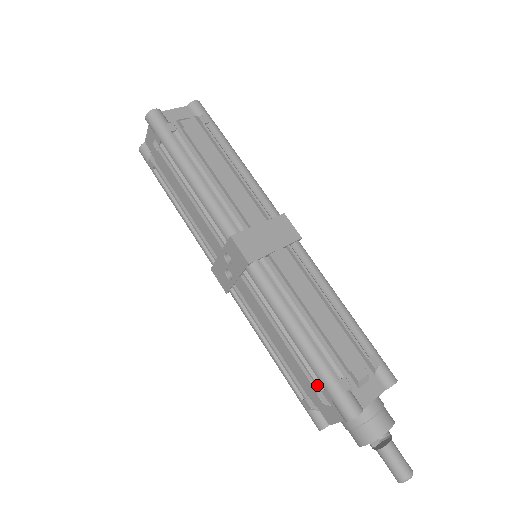
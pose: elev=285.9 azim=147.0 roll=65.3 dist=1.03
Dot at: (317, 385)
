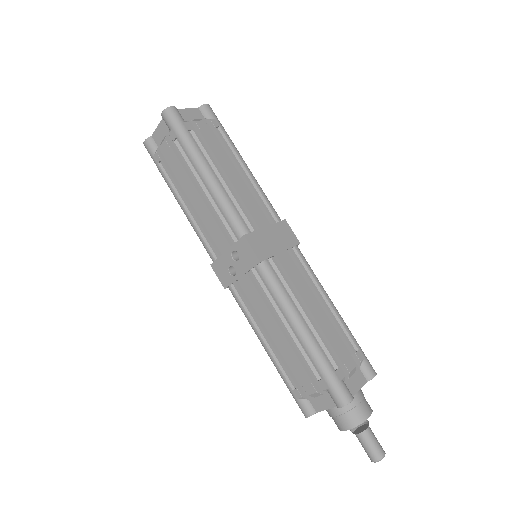
Dot at: (314, 375)
